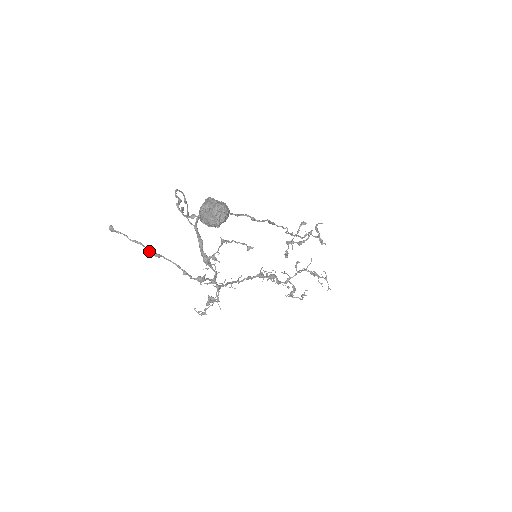
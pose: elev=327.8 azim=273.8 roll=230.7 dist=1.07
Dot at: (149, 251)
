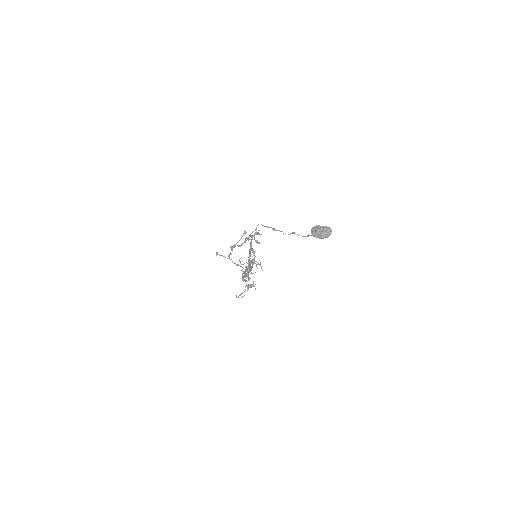
Dot at: (234, 263)
